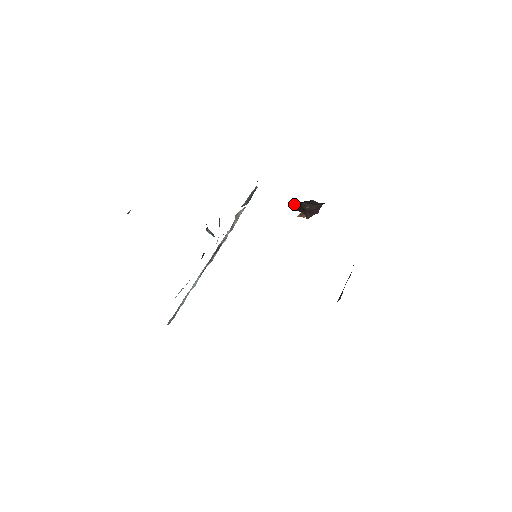
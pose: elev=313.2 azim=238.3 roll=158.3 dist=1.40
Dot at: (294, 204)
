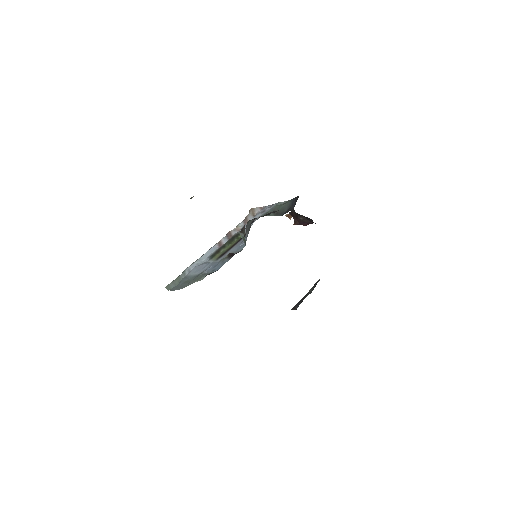
Dot at: (293, 211)
